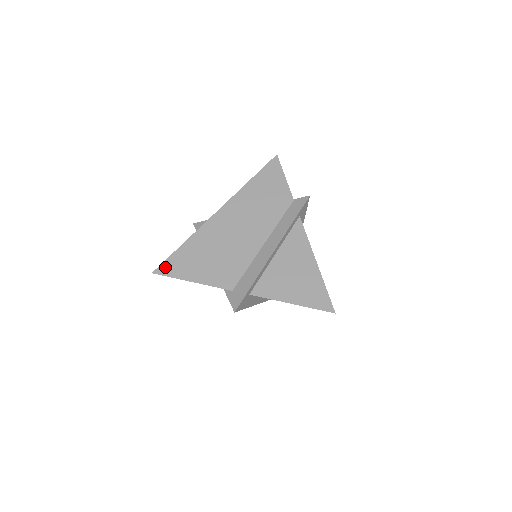
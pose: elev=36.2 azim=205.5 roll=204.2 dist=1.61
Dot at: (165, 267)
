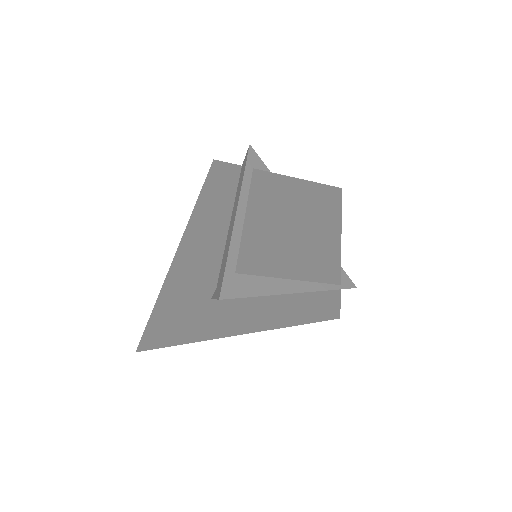
Dot at: (146, 334)
